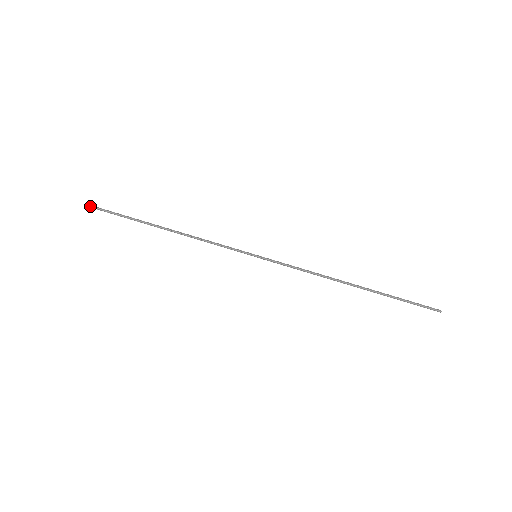
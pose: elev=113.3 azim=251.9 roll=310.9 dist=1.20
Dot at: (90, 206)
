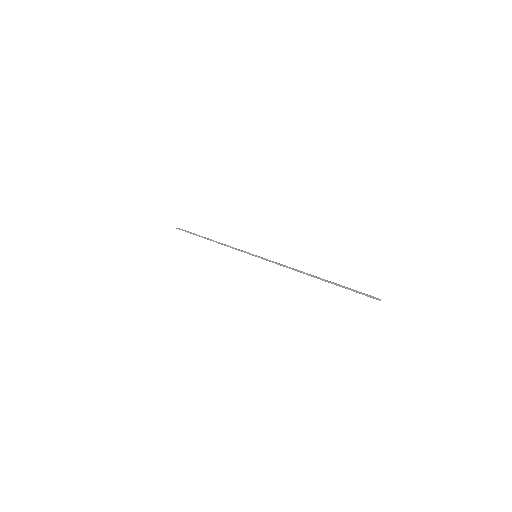
Dot at: (177, 228)
